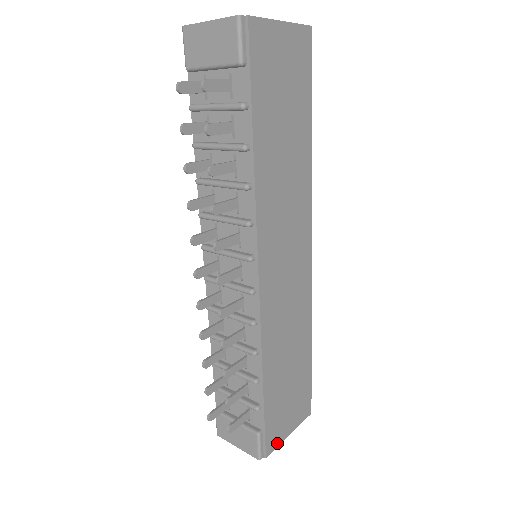
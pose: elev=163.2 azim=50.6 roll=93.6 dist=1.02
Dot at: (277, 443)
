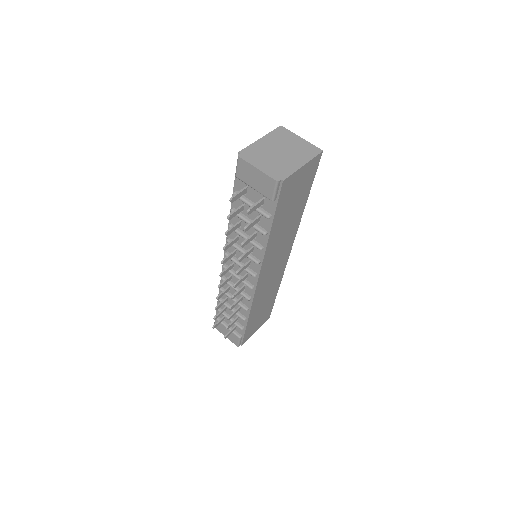
Dot at: (248, 338)
